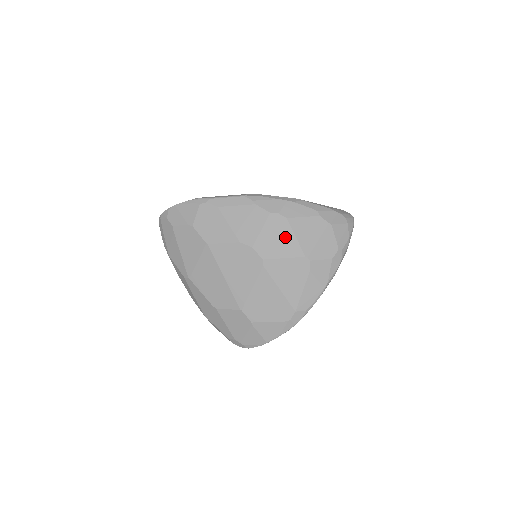
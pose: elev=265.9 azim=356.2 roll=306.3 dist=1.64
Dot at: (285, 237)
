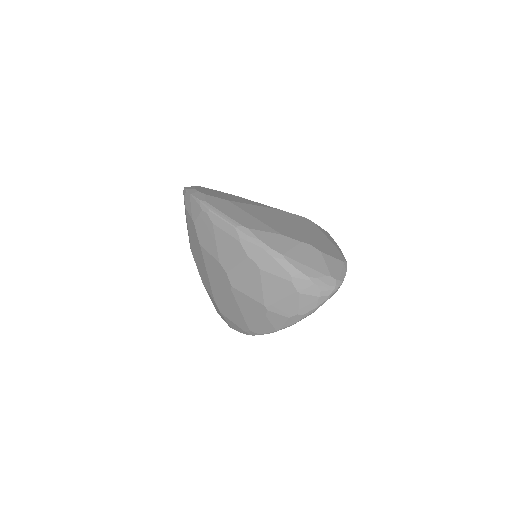
Dot at: (254, 282)
